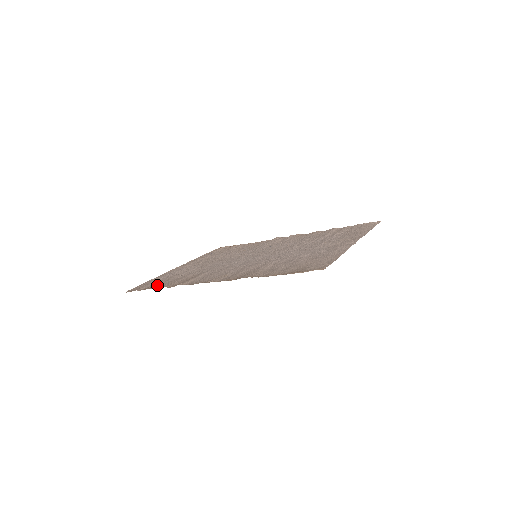
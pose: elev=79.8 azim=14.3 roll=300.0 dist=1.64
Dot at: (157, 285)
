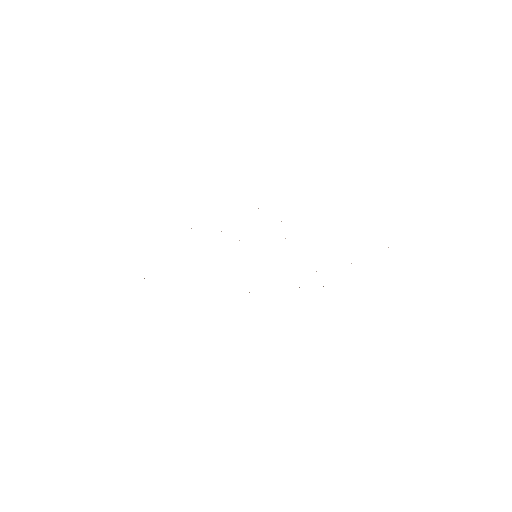
Dot at: occluded
